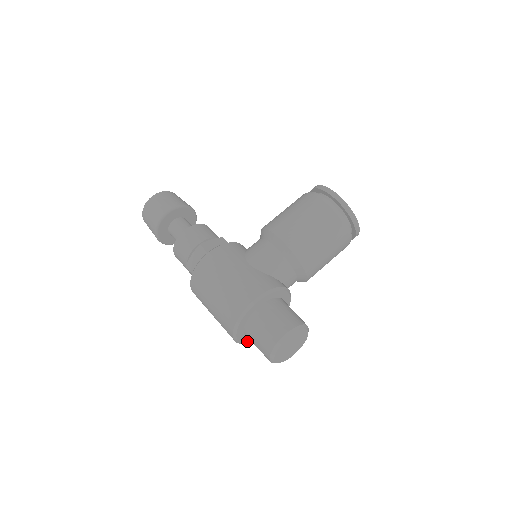
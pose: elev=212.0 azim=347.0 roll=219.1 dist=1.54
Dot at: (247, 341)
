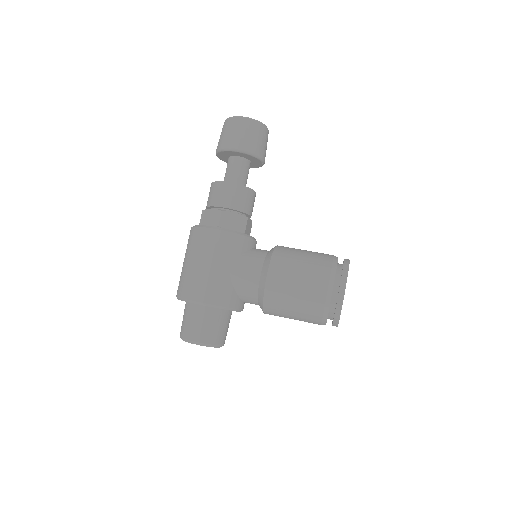
Dot at: occluded
